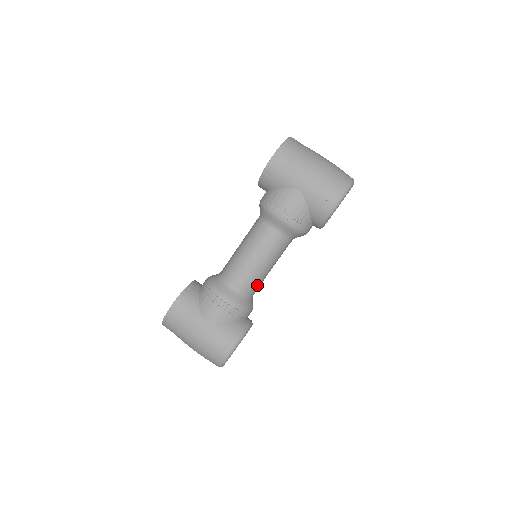
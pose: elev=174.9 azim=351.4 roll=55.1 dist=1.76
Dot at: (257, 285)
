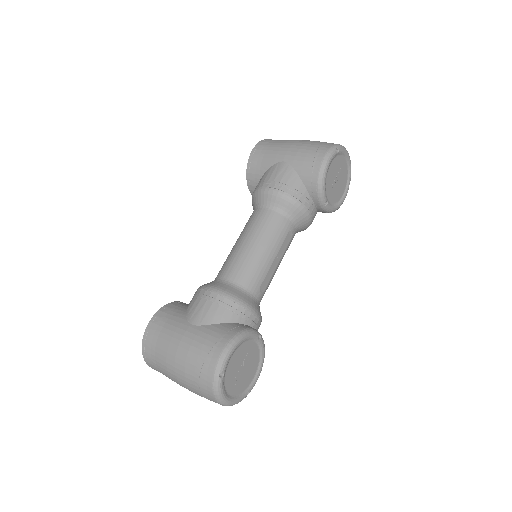
Dot at: (258, 278)
